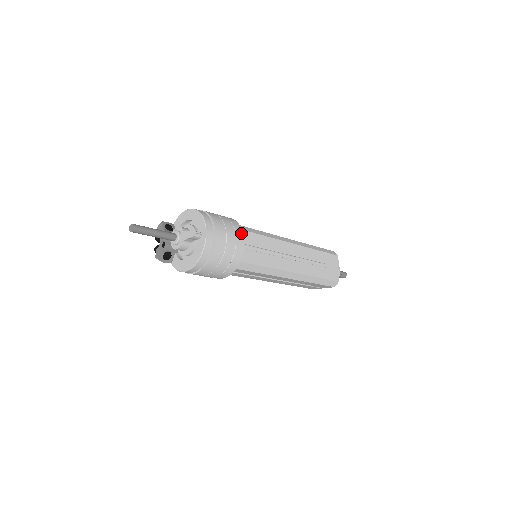
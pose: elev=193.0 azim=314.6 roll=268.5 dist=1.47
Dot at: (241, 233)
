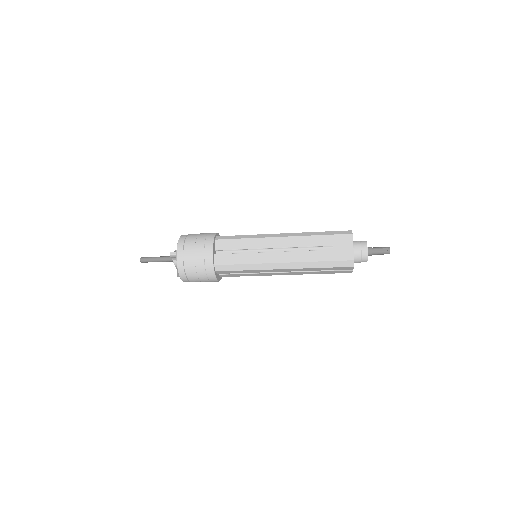
Dot at: (211, 243)
